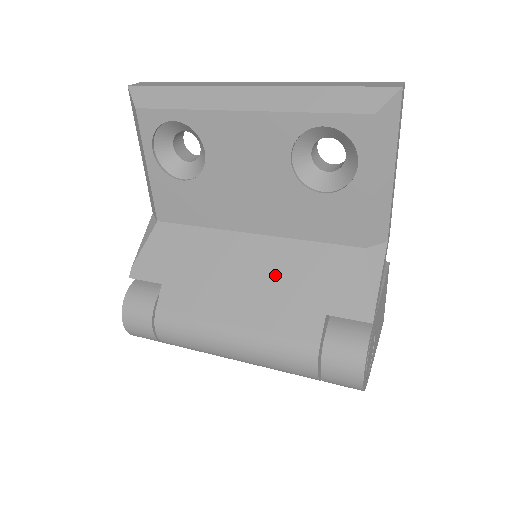
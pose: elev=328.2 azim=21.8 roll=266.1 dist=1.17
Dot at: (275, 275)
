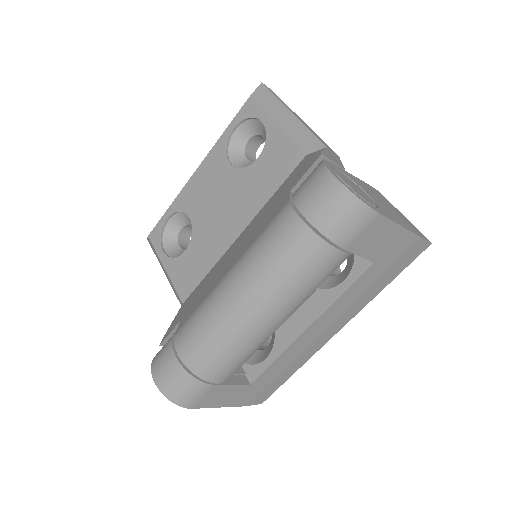
Dot at: (254, 226)
